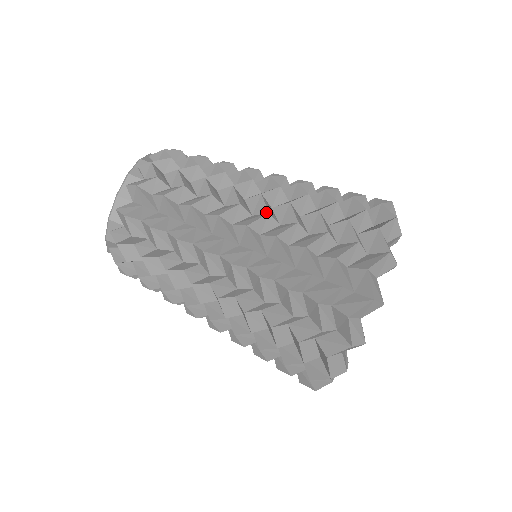
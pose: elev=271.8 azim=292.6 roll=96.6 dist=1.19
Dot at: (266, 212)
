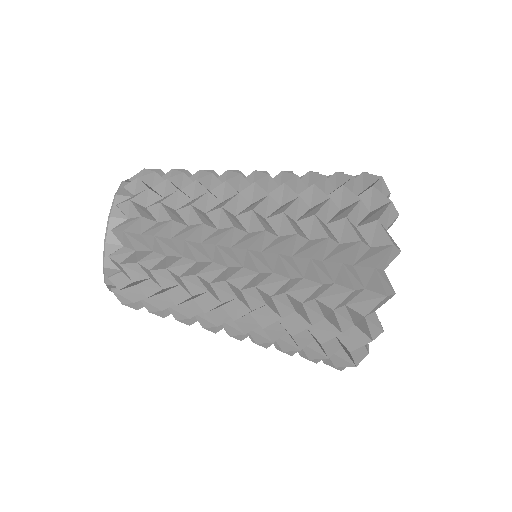
Dot at: (266, 195)
